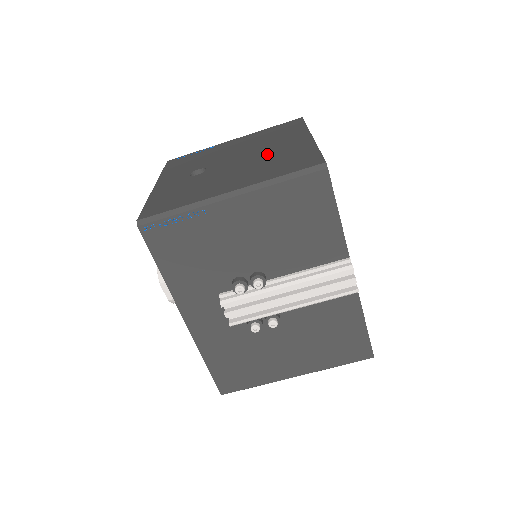
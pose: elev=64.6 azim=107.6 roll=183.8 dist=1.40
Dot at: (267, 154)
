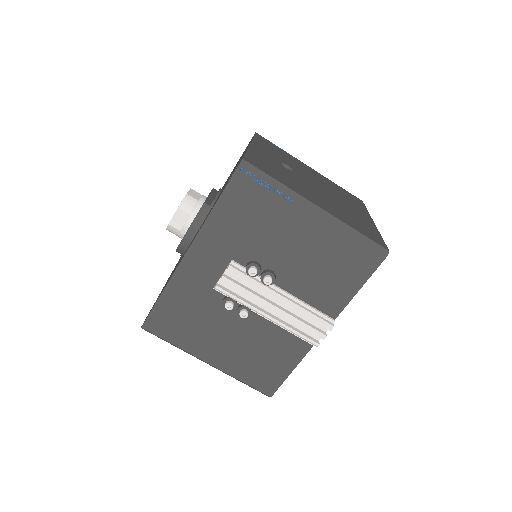
Dot at: (342, 204)
